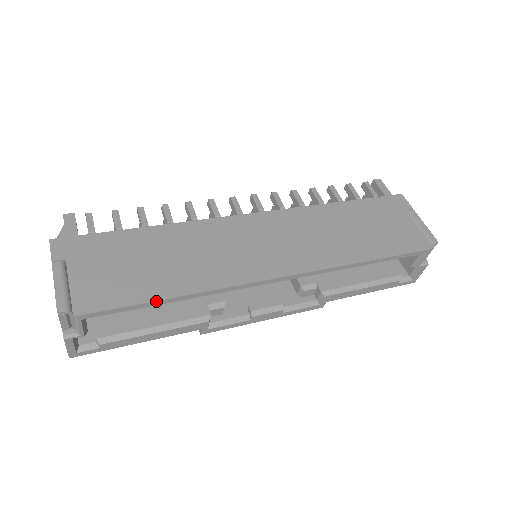
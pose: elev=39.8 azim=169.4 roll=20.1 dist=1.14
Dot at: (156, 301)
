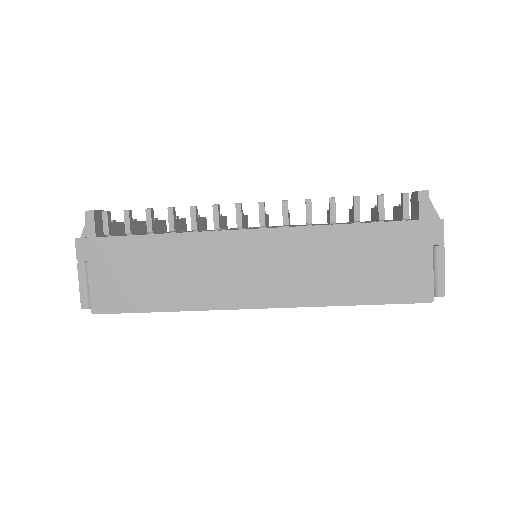
Dot at: (149, 312)
